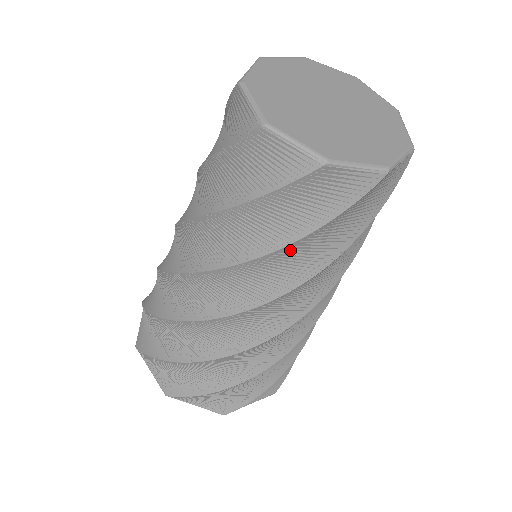
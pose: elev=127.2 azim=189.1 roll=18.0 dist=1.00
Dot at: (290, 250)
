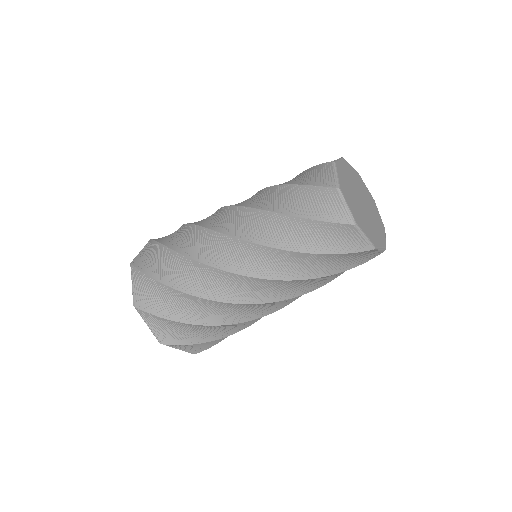
Dot at: (323, 277)
